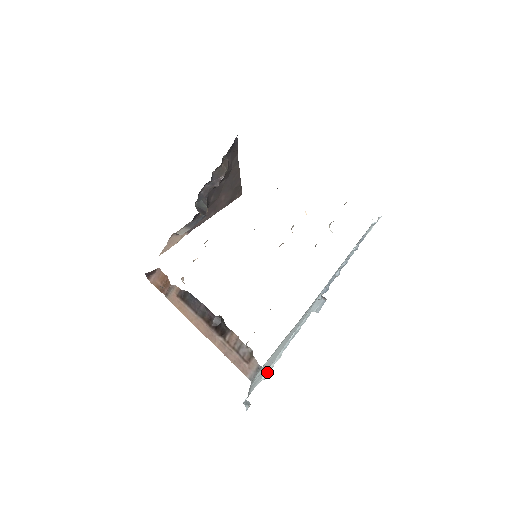
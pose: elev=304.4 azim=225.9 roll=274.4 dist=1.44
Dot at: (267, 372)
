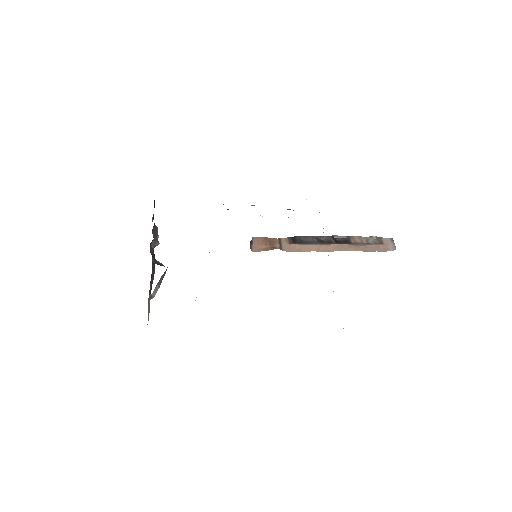
Dot at: occluded
